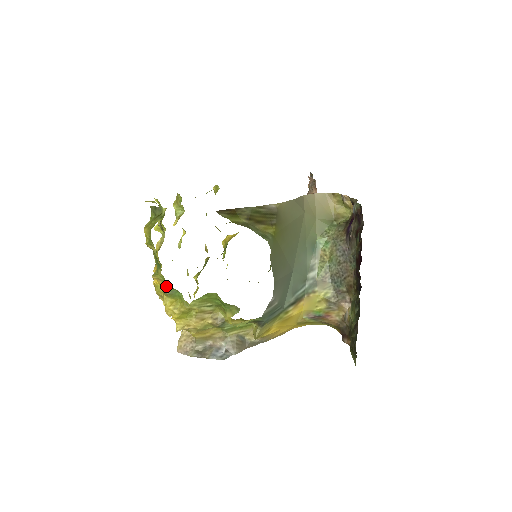
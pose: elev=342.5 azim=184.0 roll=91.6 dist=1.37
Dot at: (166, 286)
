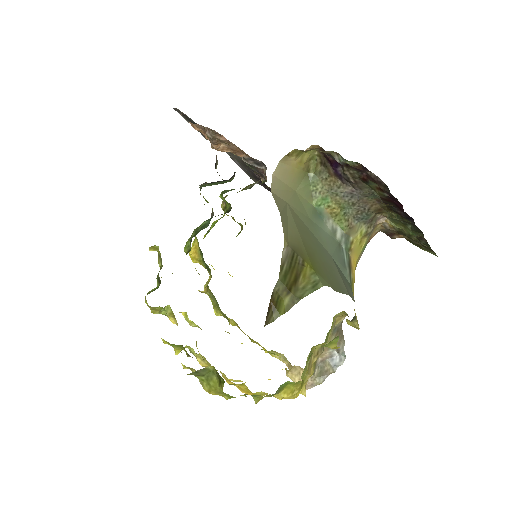
Dot at: (273, 394)
